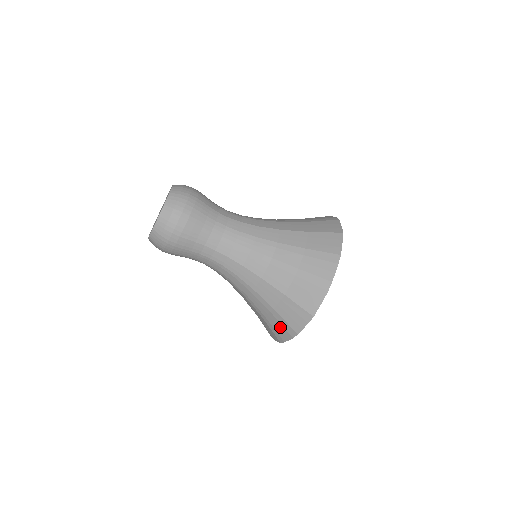
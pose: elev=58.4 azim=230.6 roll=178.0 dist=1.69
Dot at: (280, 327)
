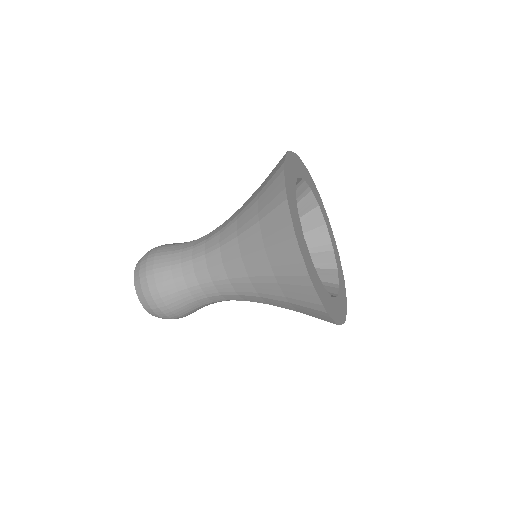
Dot at: occluded
